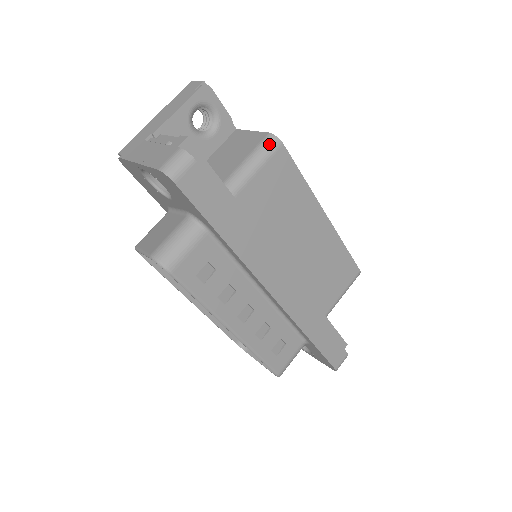
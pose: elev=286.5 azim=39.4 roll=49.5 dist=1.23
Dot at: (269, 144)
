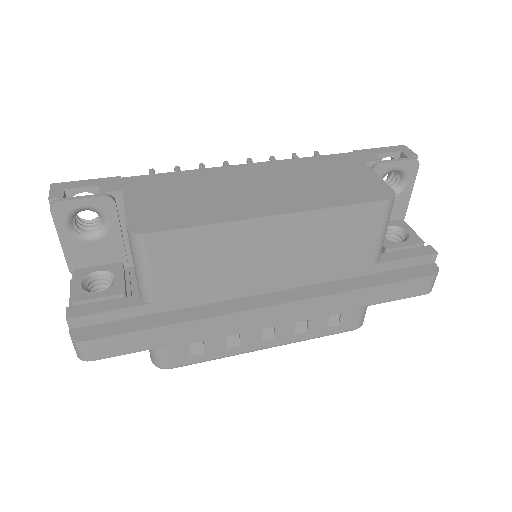
Dot at: (134, 244)
